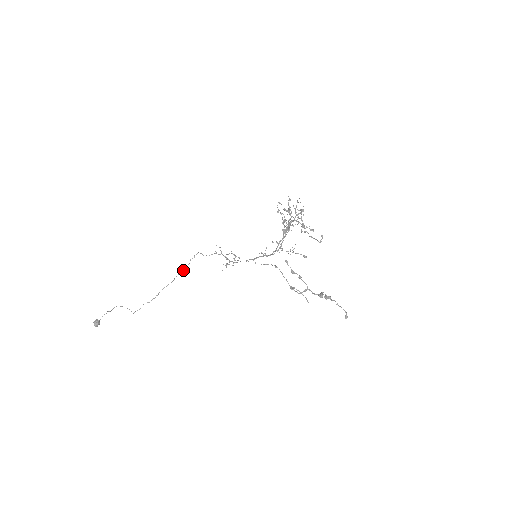
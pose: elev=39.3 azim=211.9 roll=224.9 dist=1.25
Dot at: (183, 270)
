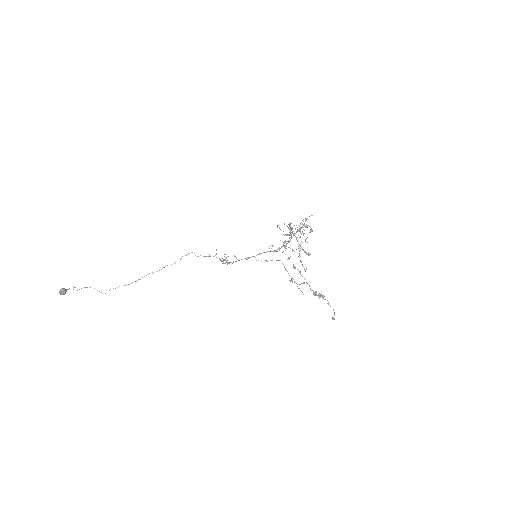
Dot at: occluded
